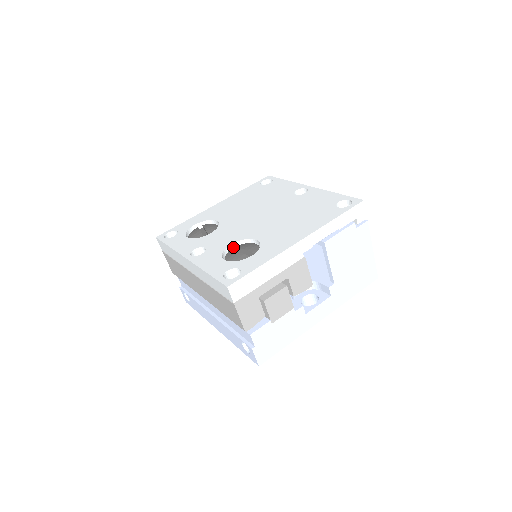
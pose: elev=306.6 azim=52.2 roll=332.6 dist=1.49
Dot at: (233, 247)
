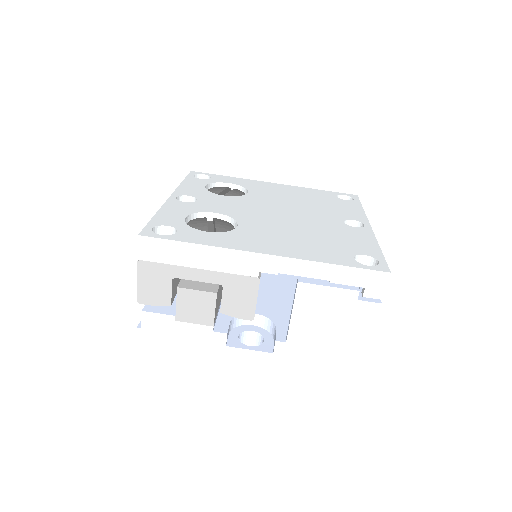
Dot at: (217, 218)
